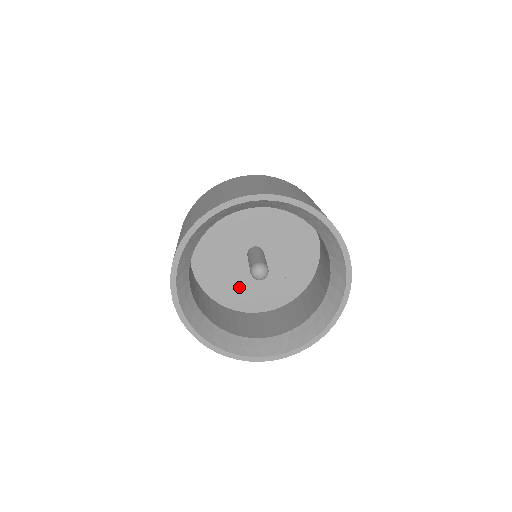
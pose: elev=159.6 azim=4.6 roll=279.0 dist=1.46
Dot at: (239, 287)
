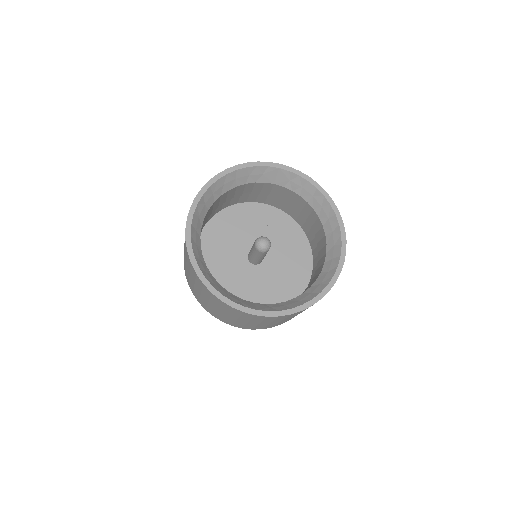
Dot at: (230, 282)
